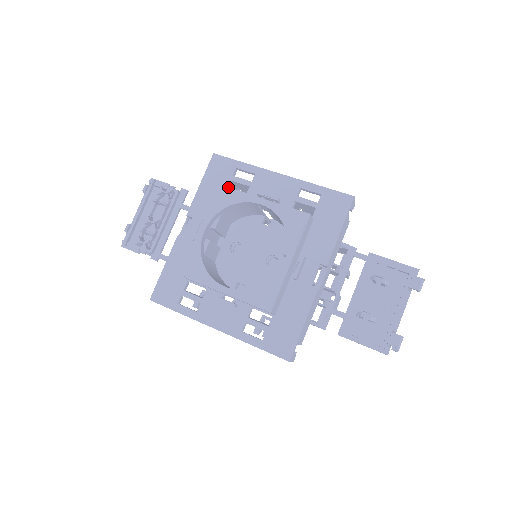
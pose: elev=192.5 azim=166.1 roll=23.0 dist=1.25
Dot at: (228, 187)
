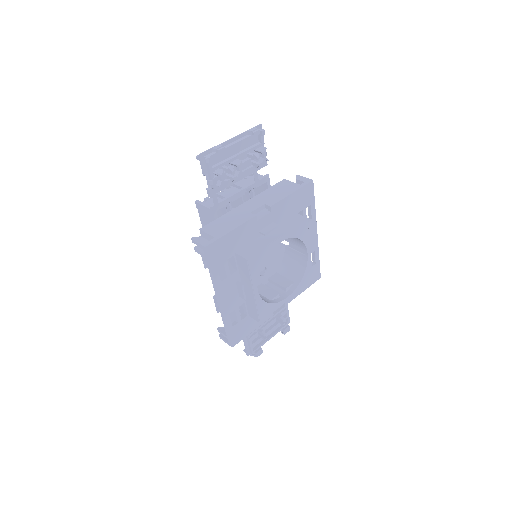
Dot at: occluded
